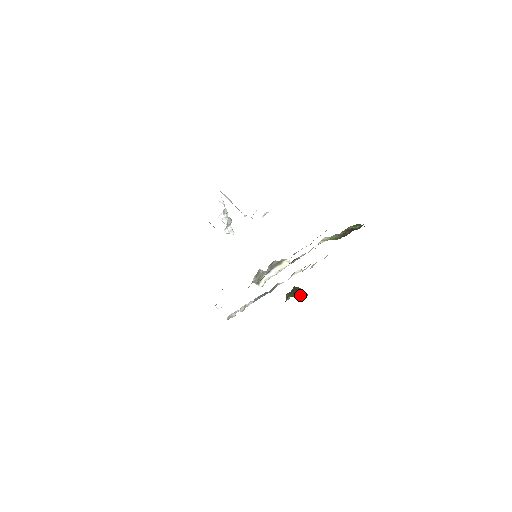
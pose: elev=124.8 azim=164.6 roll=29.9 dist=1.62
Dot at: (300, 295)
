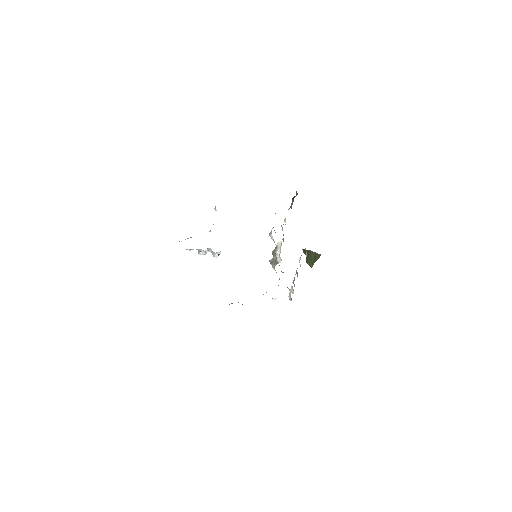
Dot at: (316, 259)
